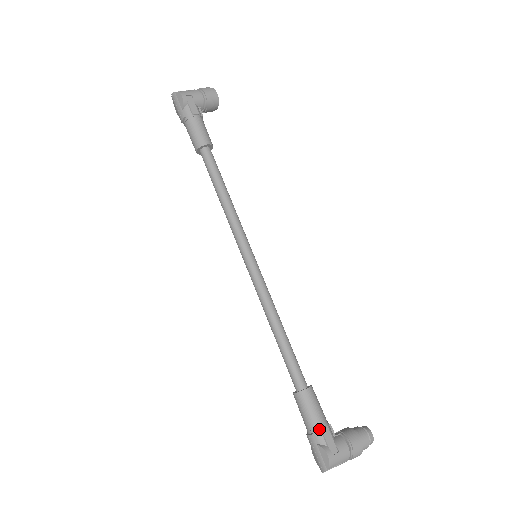
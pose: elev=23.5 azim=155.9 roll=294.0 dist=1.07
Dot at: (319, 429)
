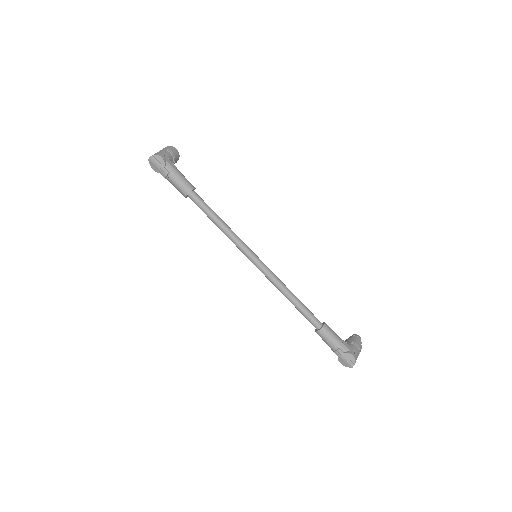
Dot at: (341, 344)
